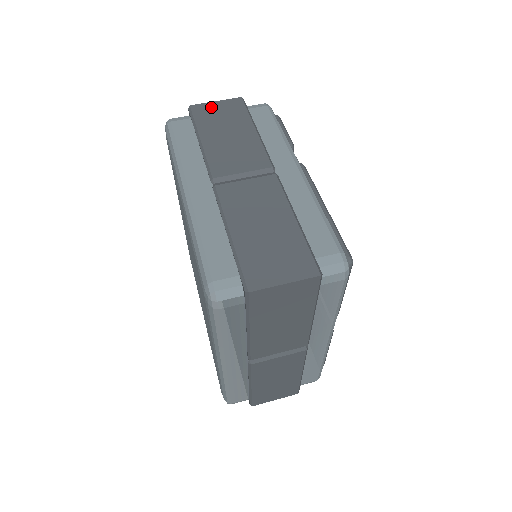
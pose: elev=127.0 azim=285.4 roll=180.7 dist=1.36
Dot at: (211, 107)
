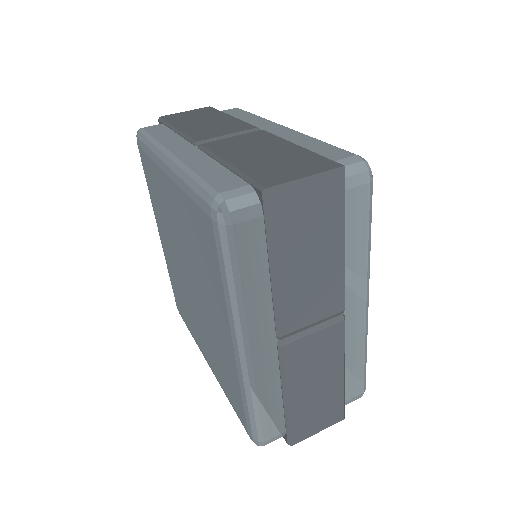
Dot at: (181, 114)
